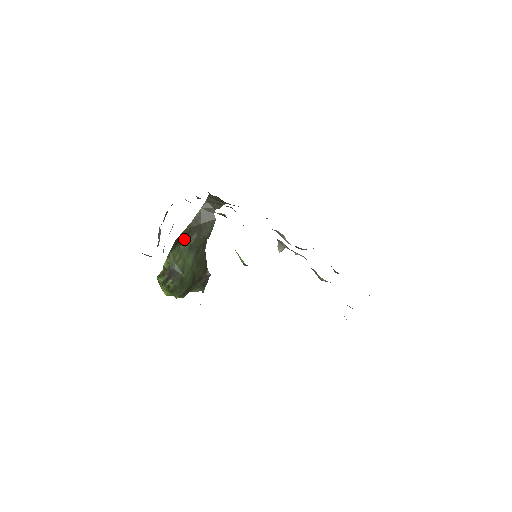
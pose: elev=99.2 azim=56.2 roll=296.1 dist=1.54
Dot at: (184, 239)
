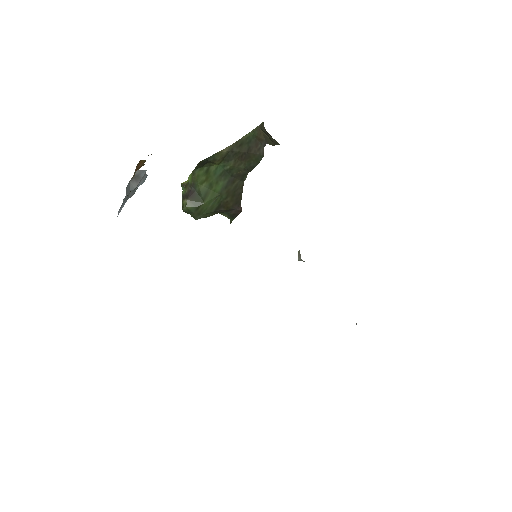
Dot at: (216, 162)
